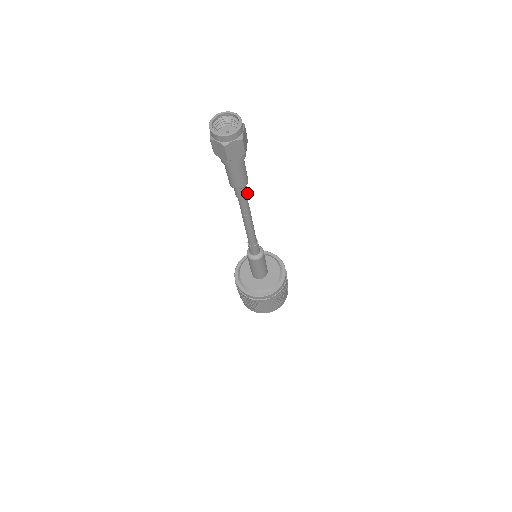
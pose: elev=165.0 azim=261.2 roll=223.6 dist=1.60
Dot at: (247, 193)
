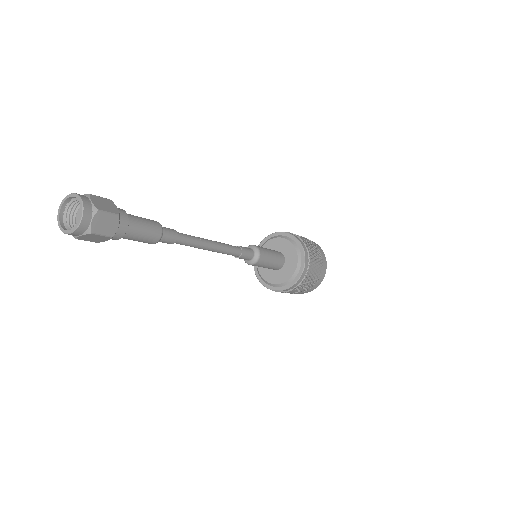
Dot at: (175, 239)
